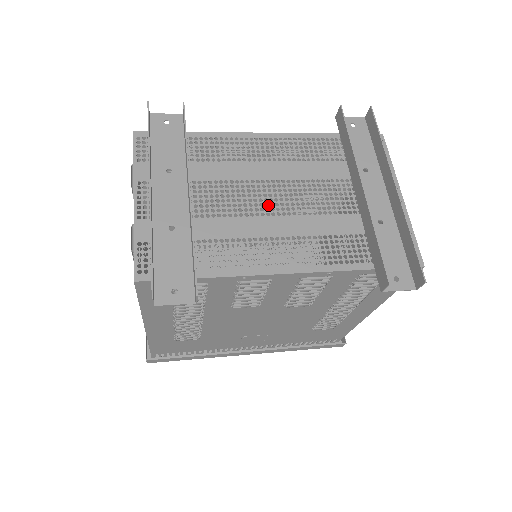
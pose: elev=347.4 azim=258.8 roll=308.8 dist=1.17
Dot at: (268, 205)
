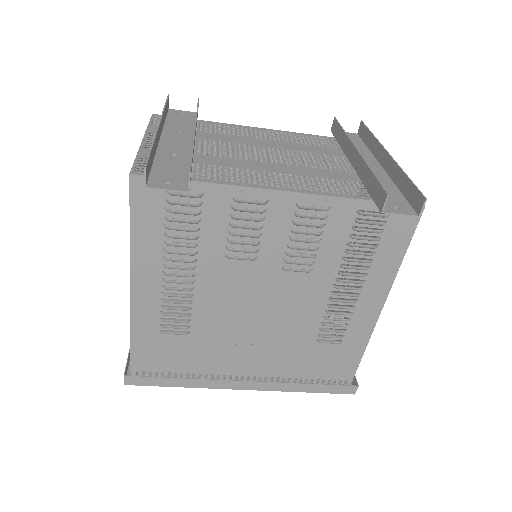
Dot at: (267, 157)
